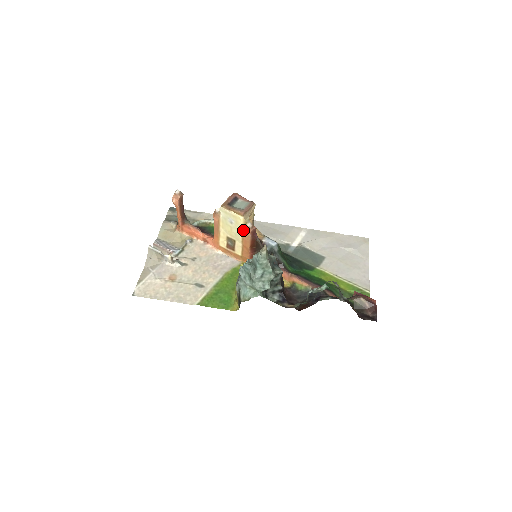
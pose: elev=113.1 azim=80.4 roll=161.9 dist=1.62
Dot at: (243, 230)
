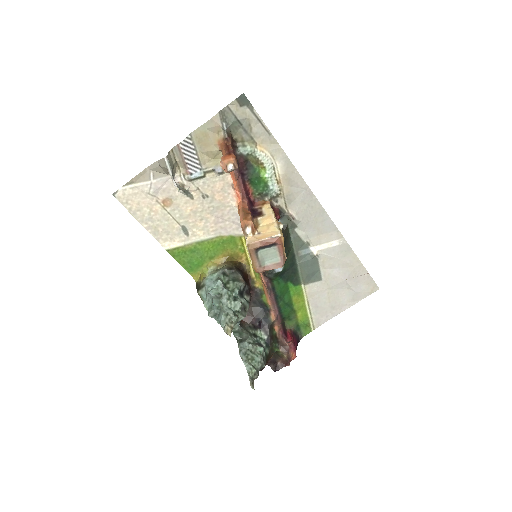
Dot at: occluded
